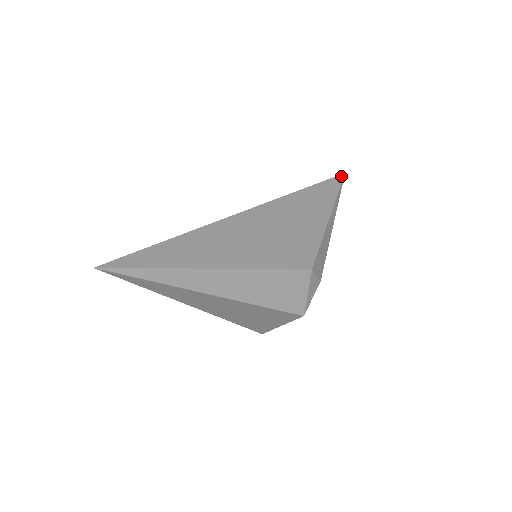
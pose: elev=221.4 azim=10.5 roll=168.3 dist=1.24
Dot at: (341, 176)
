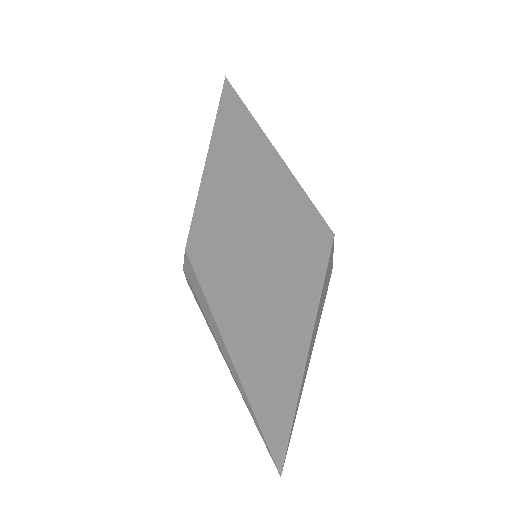
Dot at: (229, 86)
